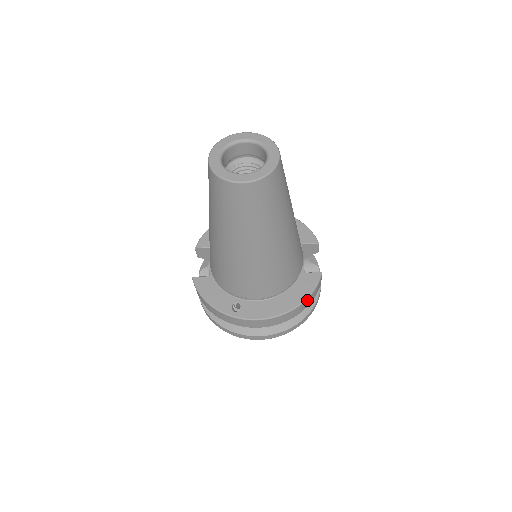
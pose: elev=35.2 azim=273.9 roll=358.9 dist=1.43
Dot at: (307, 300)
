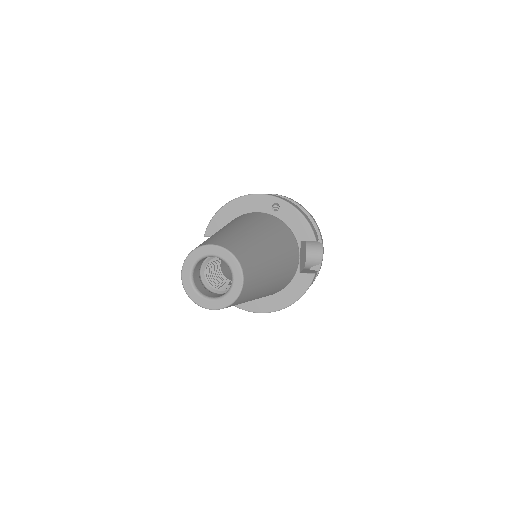
Dot at: occluded
